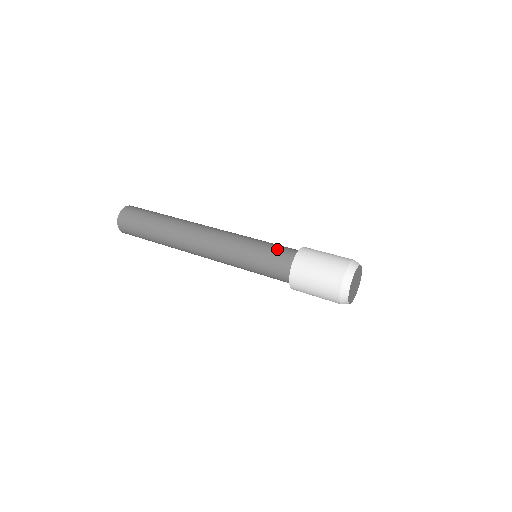
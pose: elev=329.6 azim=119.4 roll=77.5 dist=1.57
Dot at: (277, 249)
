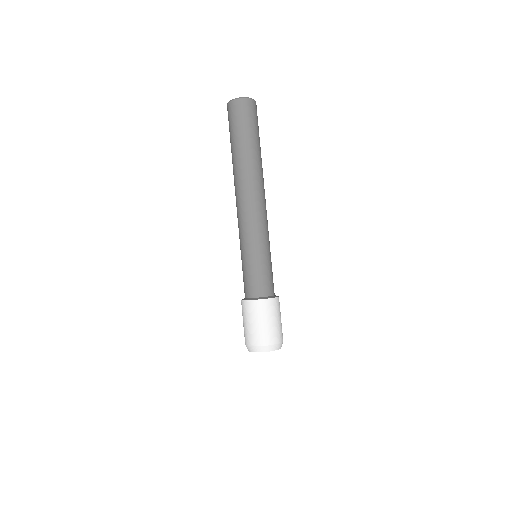
Dot at: (266, 278)
